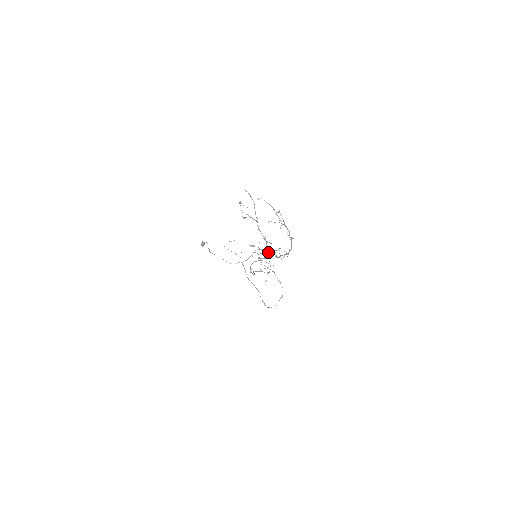
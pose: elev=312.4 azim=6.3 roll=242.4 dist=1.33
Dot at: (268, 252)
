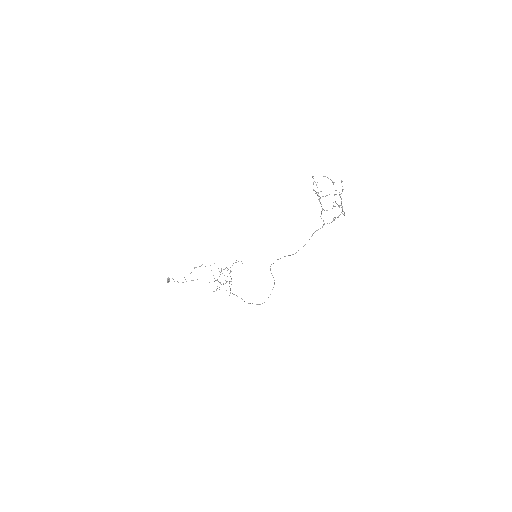
Dot at: (343, 211)
